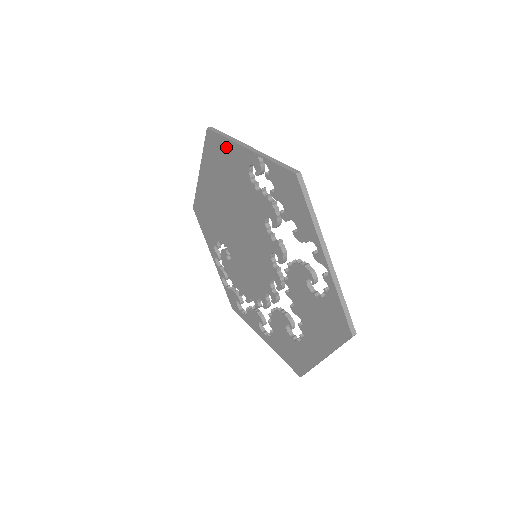
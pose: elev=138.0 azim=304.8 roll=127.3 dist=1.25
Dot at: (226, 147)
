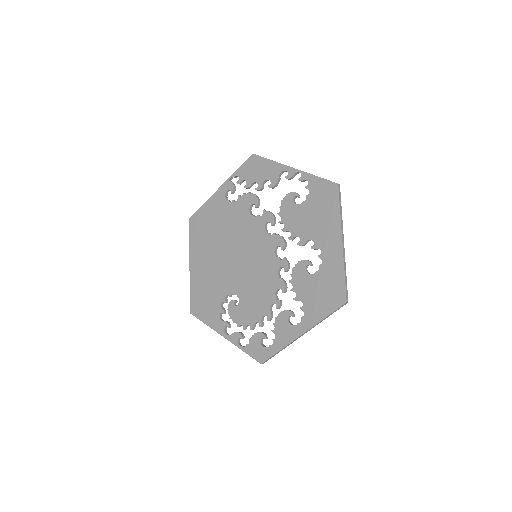
Dot at: (206, 209)
